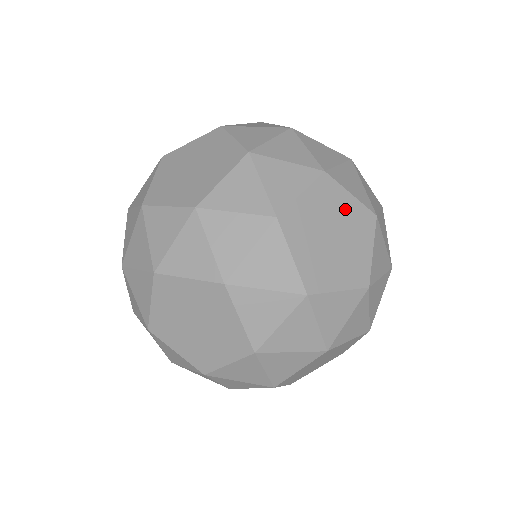
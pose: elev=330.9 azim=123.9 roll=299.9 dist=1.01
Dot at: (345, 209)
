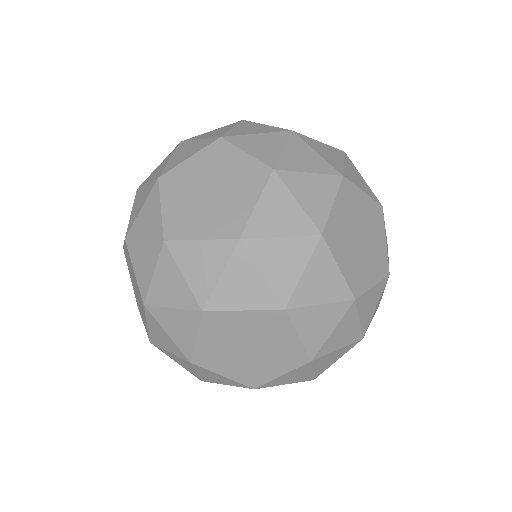
Dot at: (233, 166)
